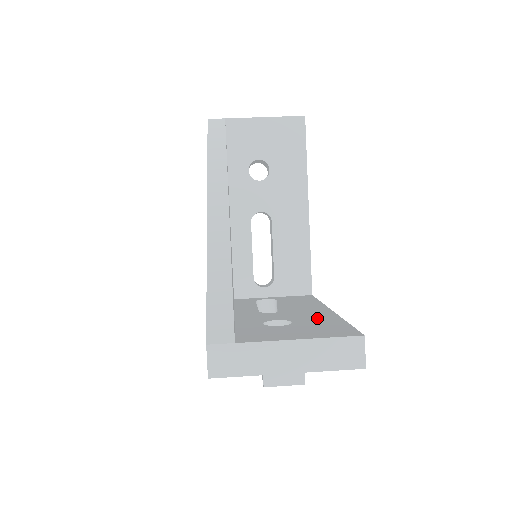
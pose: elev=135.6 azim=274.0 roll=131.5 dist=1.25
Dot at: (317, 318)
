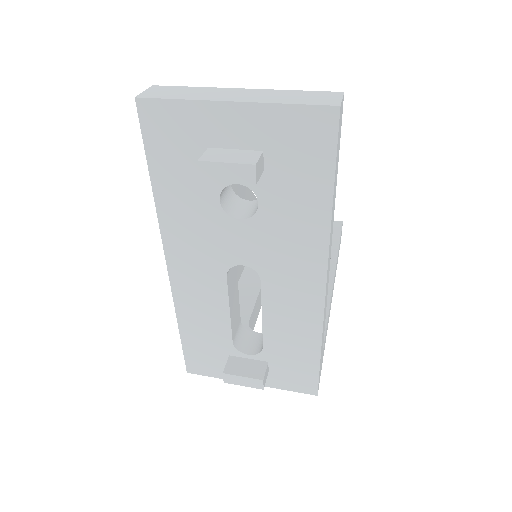
Dot at: occluded
